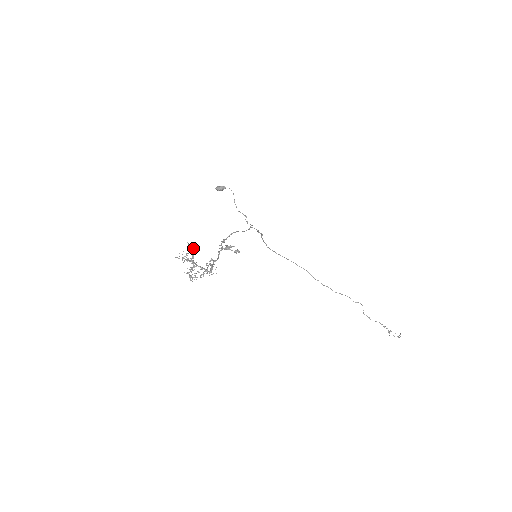
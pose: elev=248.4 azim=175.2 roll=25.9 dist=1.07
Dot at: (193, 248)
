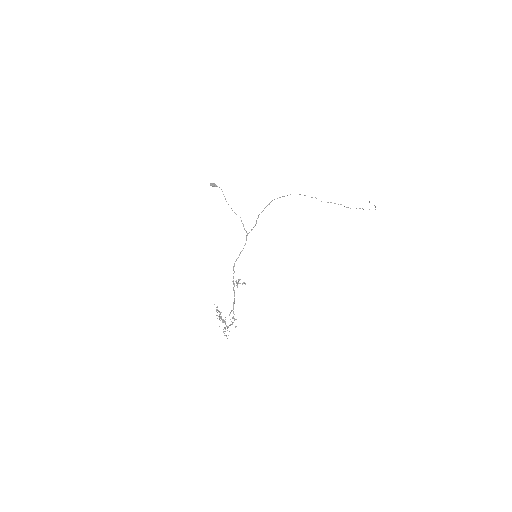
Dot at: occluded
